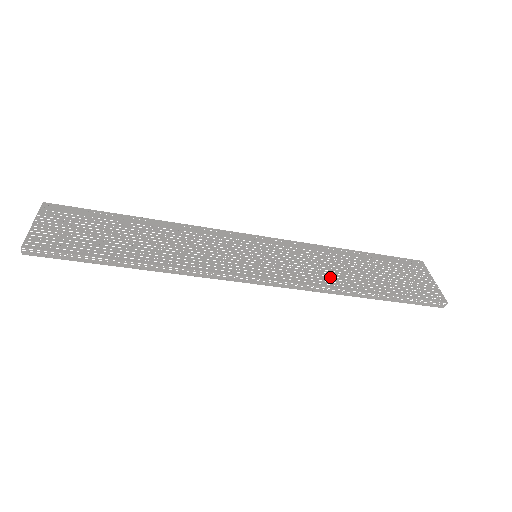
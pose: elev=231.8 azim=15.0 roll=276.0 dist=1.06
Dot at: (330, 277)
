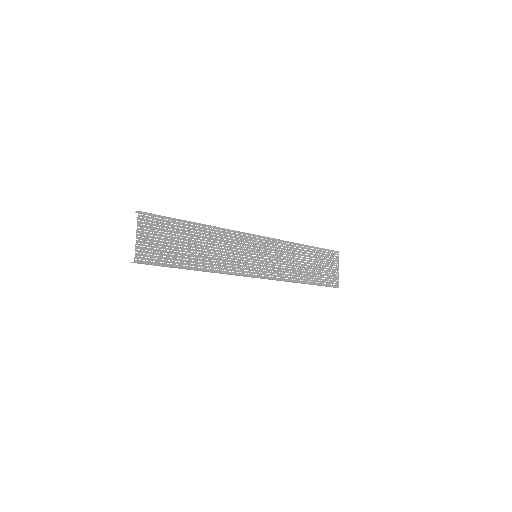
Dot at: (290, 272)
